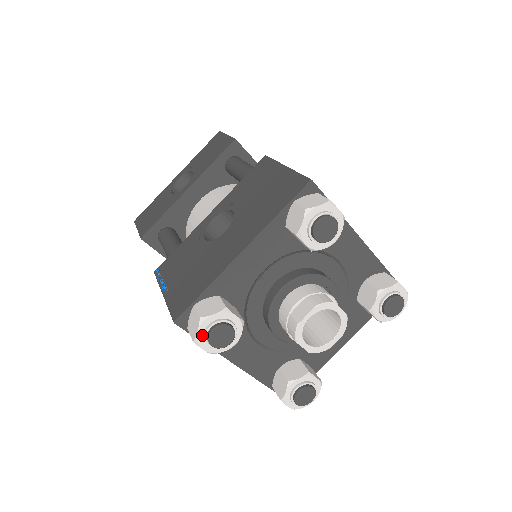
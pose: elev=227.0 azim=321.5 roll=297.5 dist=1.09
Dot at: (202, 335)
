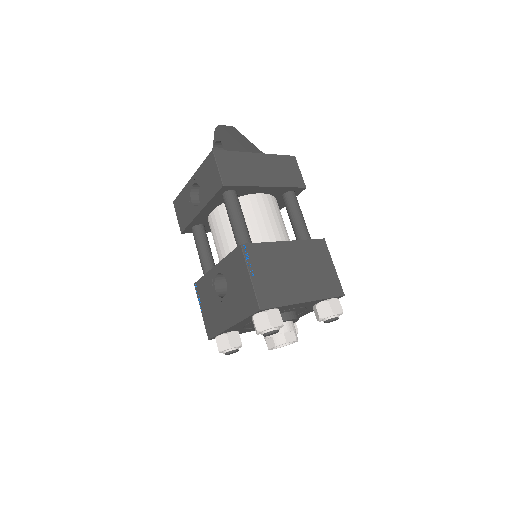
Dot at: (222, 352)
